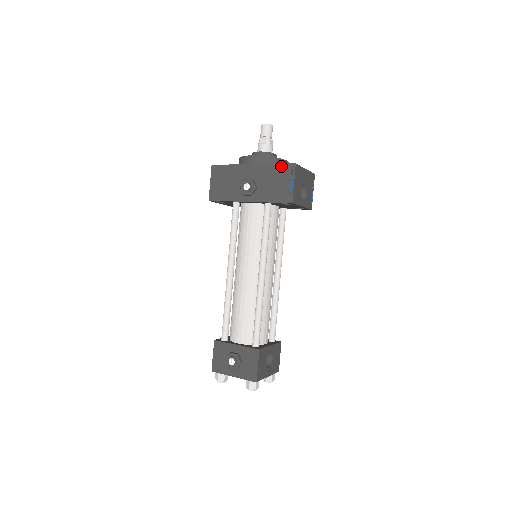
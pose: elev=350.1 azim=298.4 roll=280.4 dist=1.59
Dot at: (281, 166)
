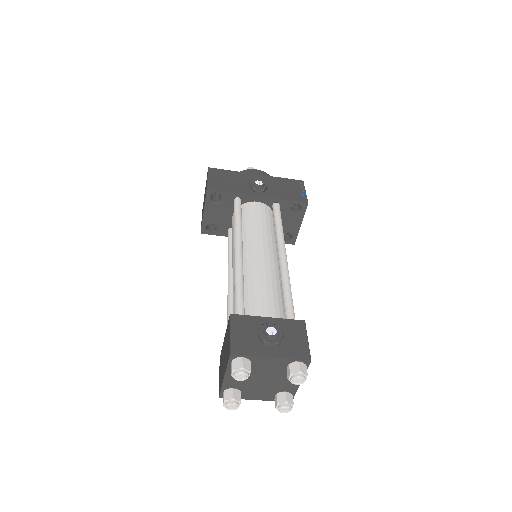
Dot at: (289, 180)
